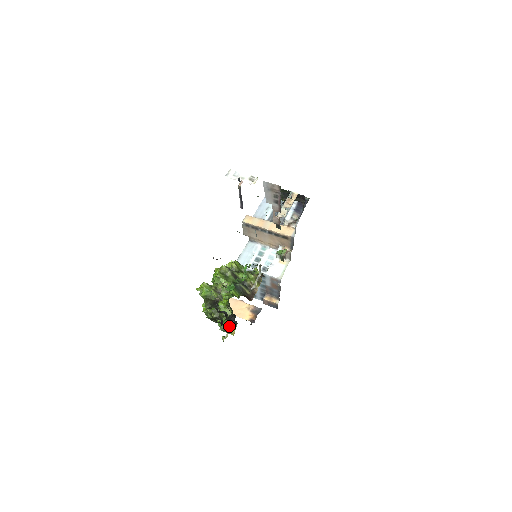
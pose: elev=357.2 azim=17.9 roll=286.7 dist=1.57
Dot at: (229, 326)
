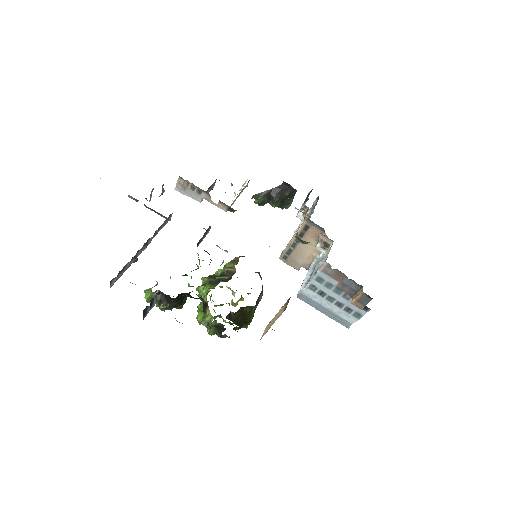
Dot at: (208, 315)
